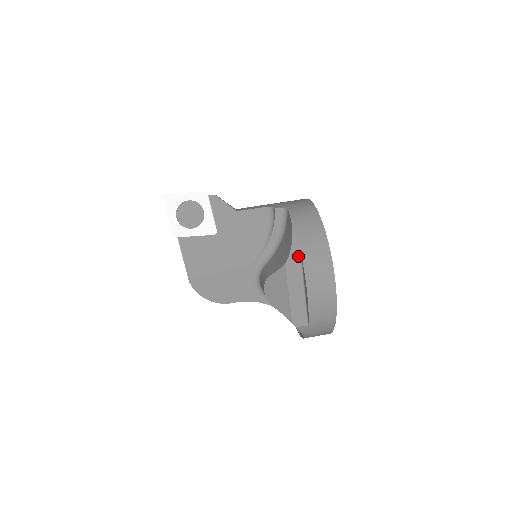
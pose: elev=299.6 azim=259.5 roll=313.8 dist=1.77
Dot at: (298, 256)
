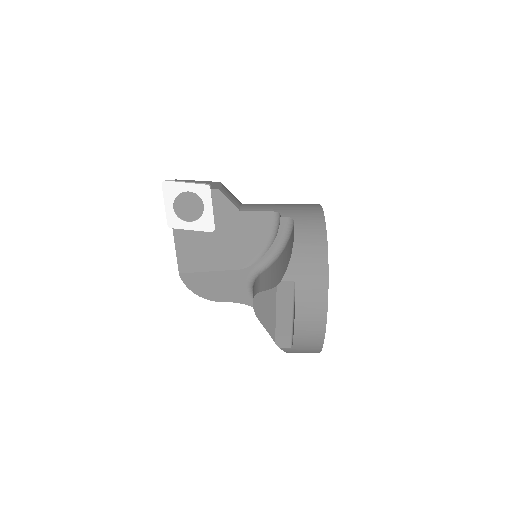
Dot at: (292, 281)
